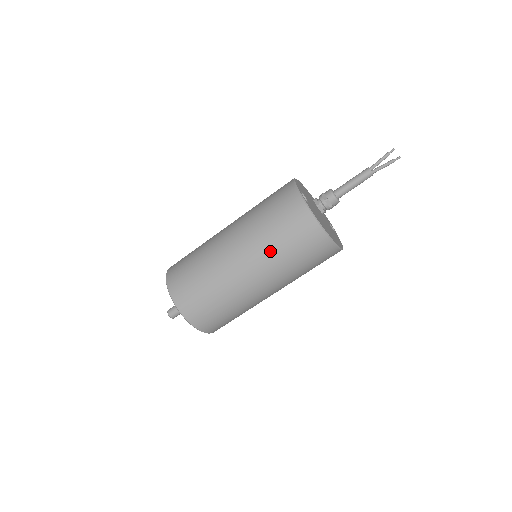
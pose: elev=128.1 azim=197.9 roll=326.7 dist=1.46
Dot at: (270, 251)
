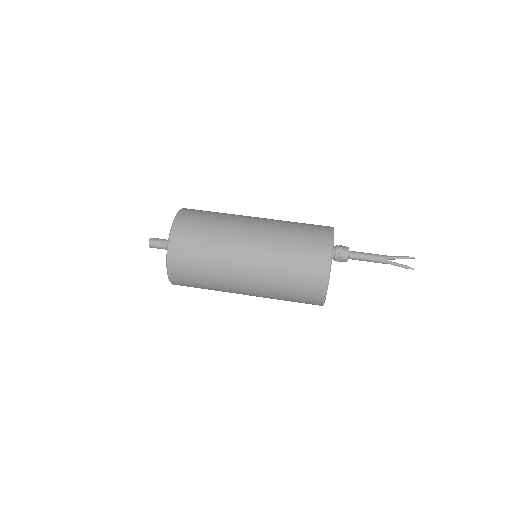
Dot at: (275, 279)
